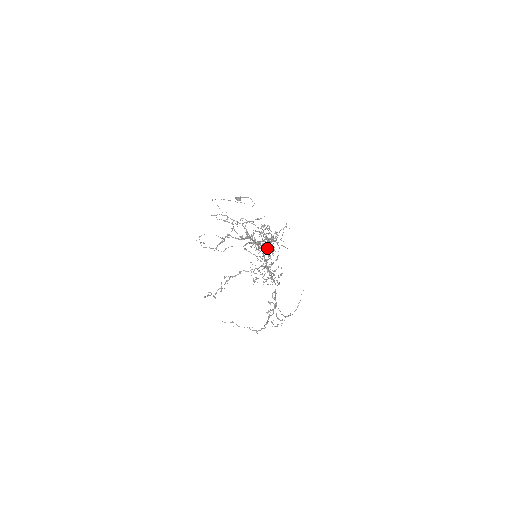
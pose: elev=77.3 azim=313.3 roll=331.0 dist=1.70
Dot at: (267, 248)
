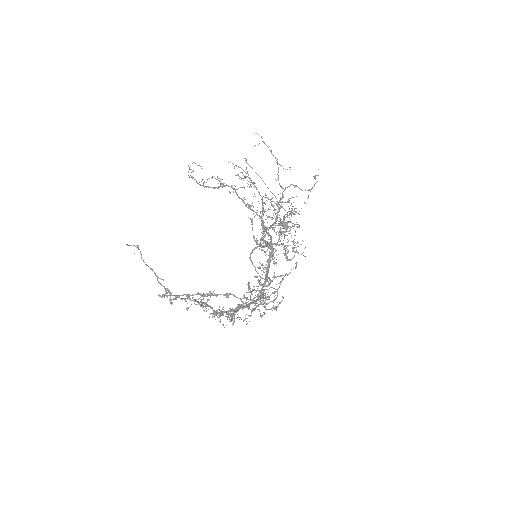
Dot at: (273, 223)
